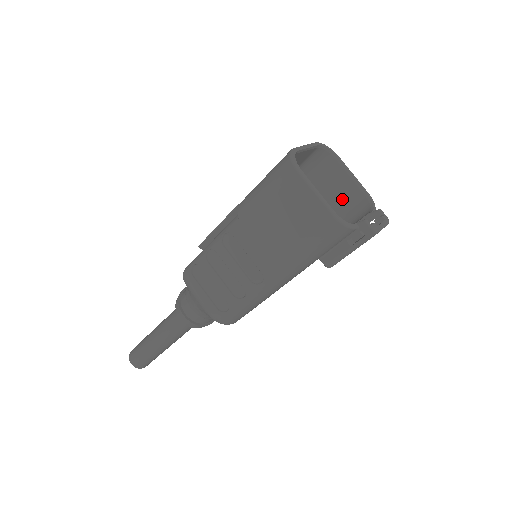
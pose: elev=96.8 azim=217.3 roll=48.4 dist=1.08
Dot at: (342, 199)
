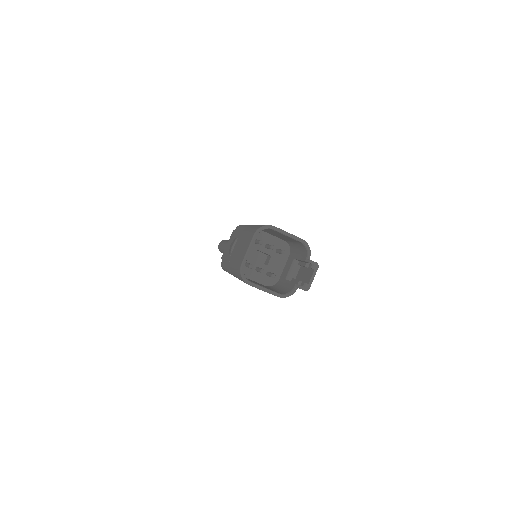
Dot at: (289, 239)
